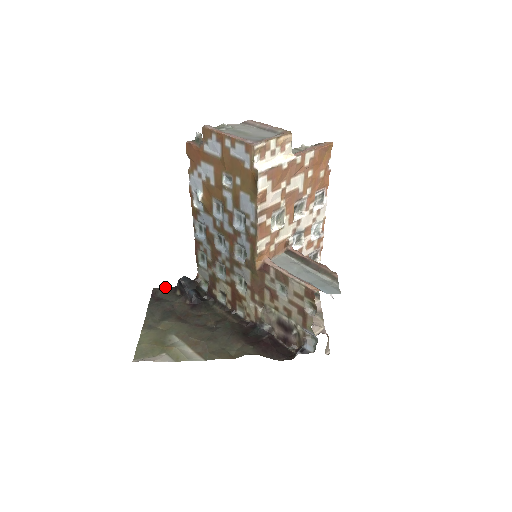
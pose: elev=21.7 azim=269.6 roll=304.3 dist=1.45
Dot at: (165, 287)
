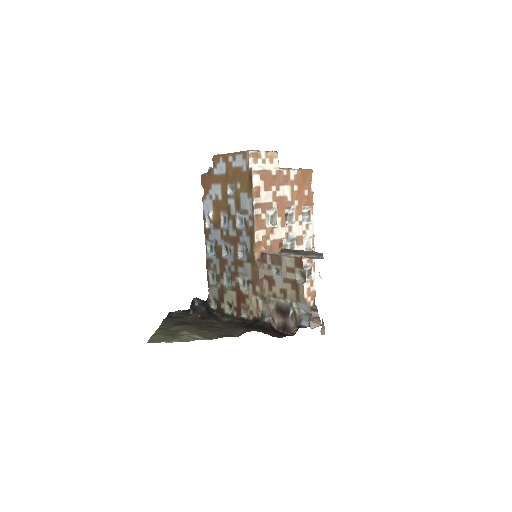
Dot at: (180, 310)
